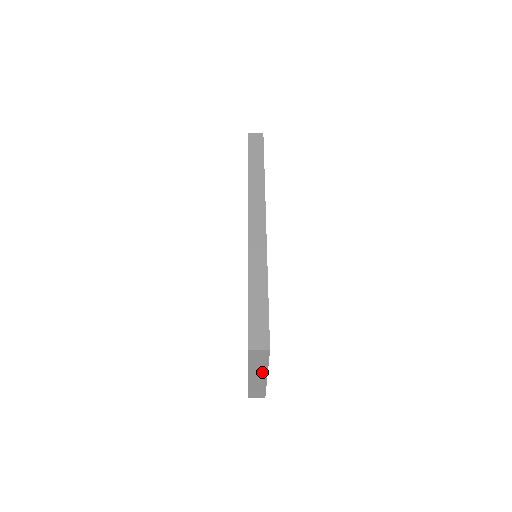
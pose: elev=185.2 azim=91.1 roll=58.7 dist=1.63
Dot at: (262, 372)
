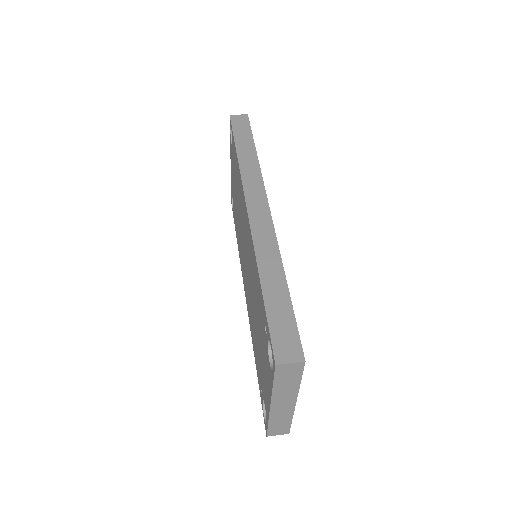
Dot at: (290, 397)
